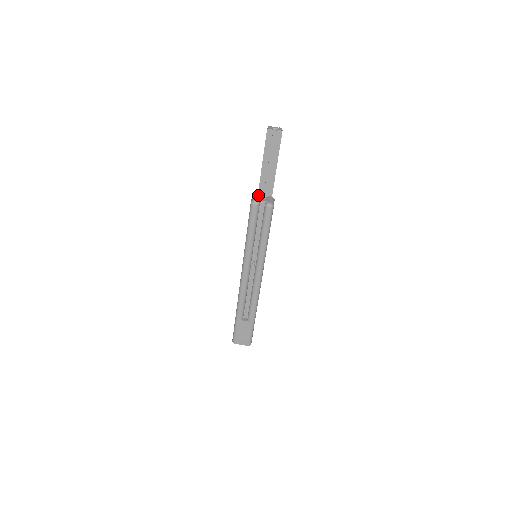
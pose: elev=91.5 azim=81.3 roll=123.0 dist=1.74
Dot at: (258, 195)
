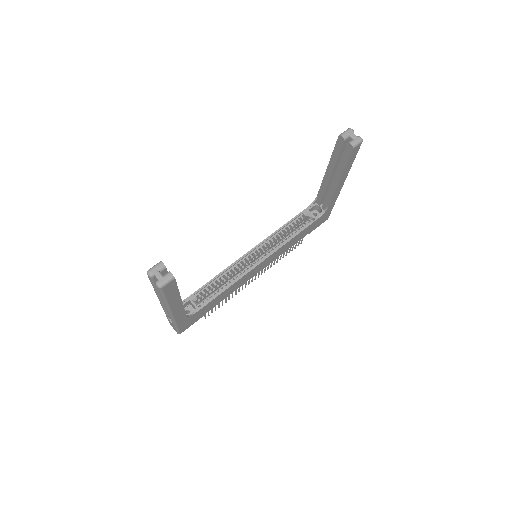
Dot at: (162, 265)
